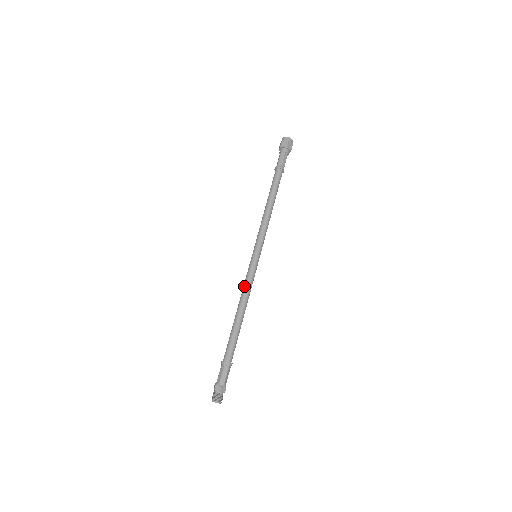
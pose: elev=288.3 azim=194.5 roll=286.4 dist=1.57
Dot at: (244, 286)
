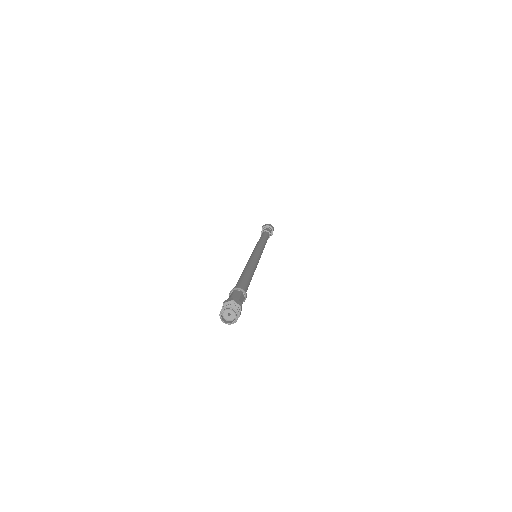
Dot at: (247, 262)
